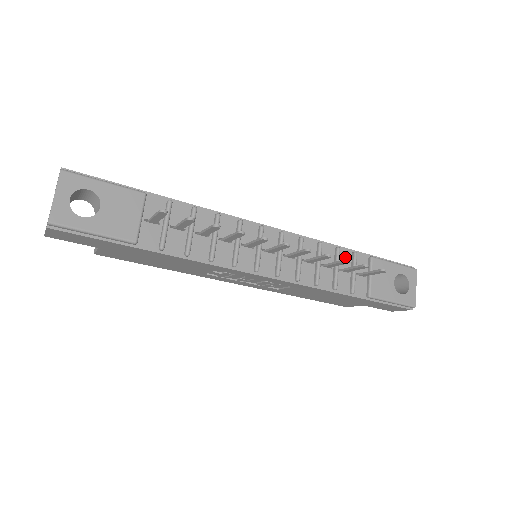
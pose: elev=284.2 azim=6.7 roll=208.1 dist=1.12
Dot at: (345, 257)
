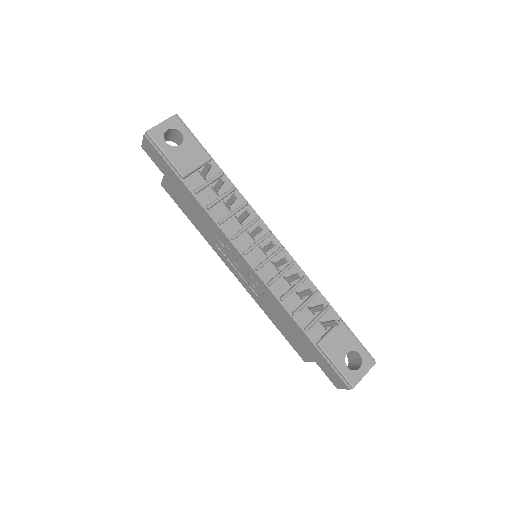
Dot at: (319, 303)
